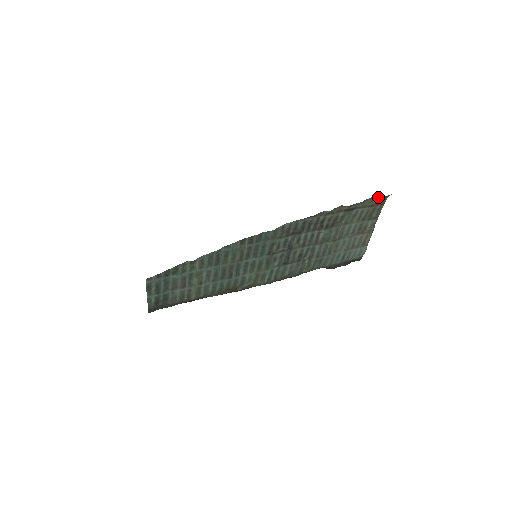
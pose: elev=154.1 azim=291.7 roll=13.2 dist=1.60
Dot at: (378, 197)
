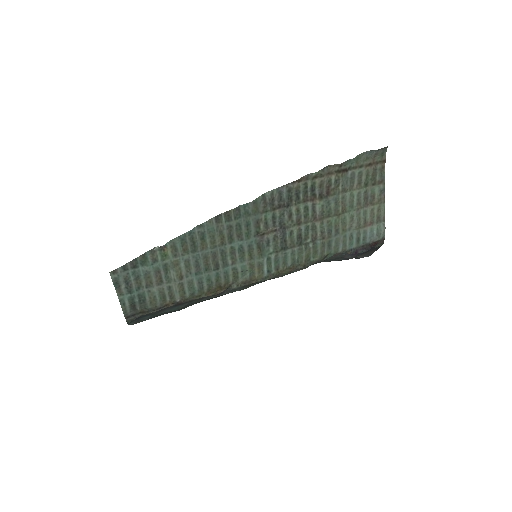
Dot at: (373, 151)
